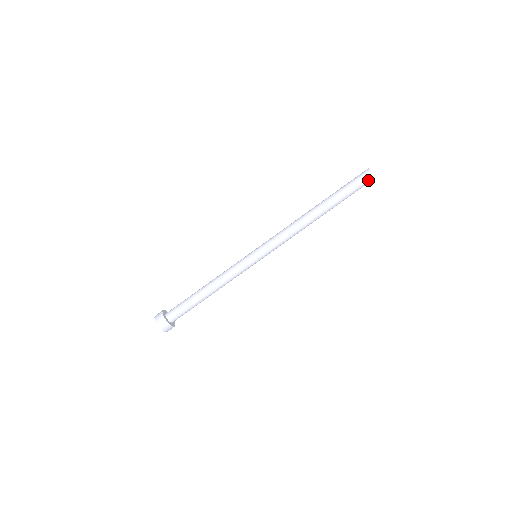
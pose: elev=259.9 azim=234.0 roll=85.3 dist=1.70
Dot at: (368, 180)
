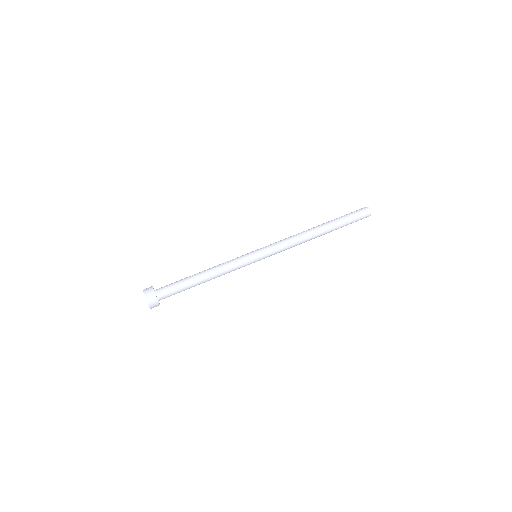
Dot at: (364, 211)
